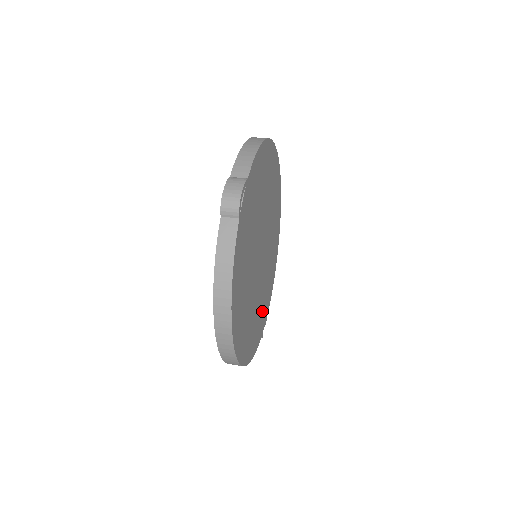
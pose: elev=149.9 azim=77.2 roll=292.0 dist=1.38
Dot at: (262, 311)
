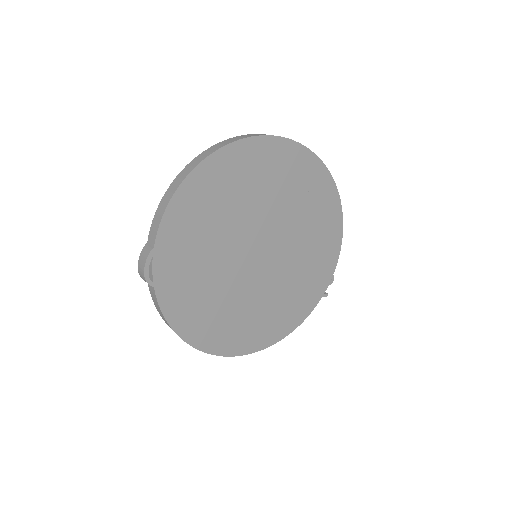
Dot at: (307, 282)
